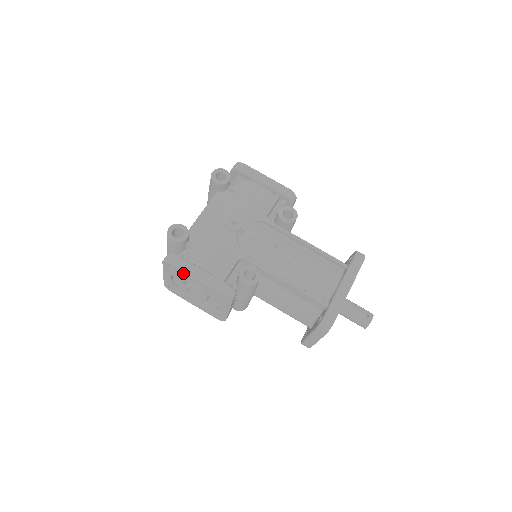
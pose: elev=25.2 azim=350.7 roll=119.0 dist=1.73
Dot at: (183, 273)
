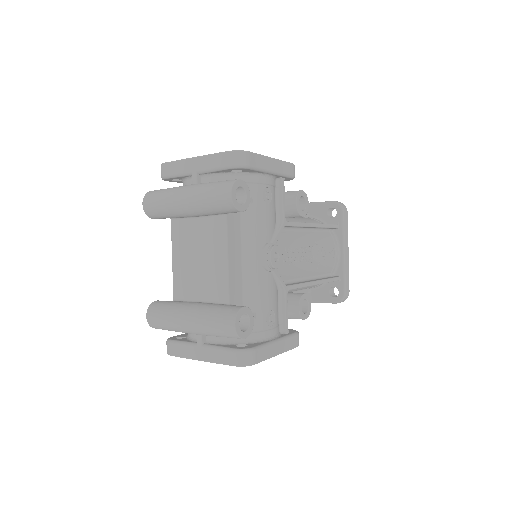
Dot at: occluded
